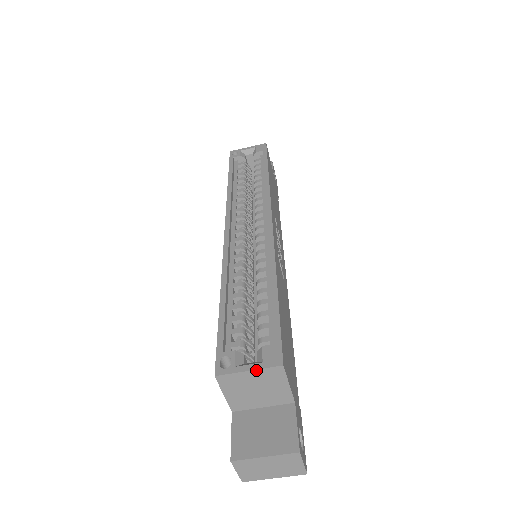
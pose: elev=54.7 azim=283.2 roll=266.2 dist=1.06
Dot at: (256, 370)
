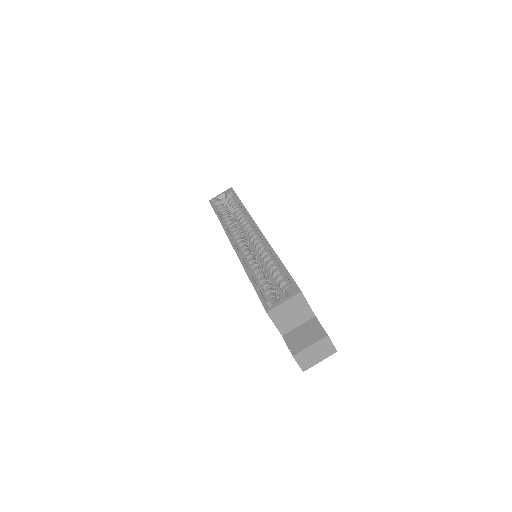
Dot at: (288, 300)
